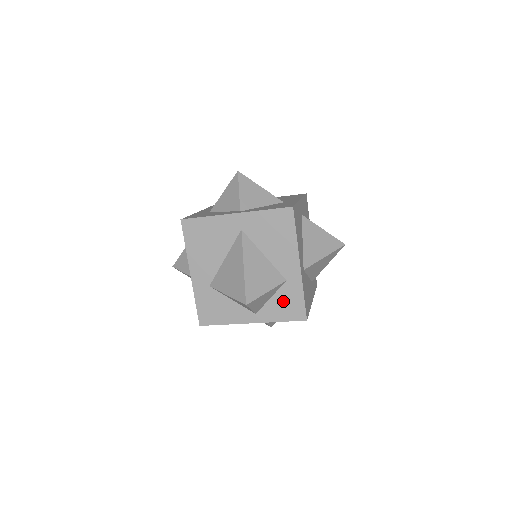
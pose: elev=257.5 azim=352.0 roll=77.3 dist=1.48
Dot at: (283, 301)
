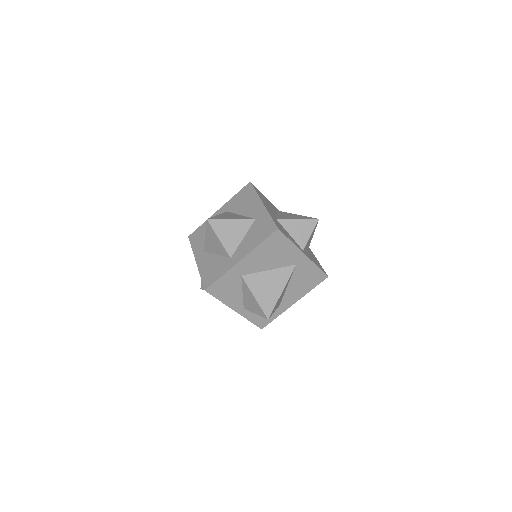
Dot at: occluded
